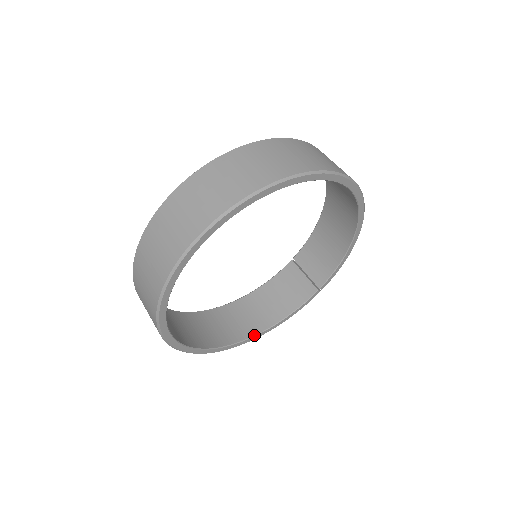
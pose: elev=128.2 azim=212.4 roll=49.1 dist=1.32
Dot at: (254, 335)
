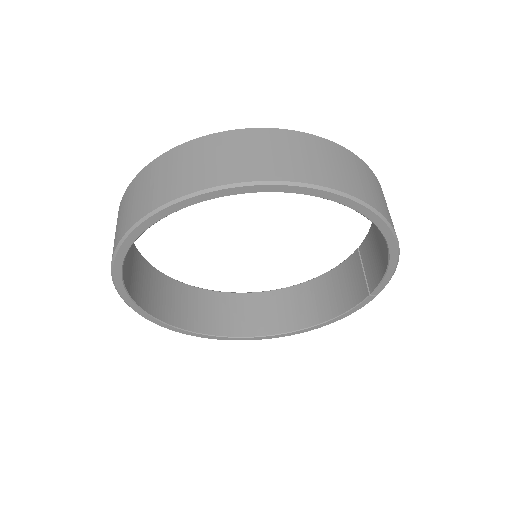
Dot at: (295, 330)
